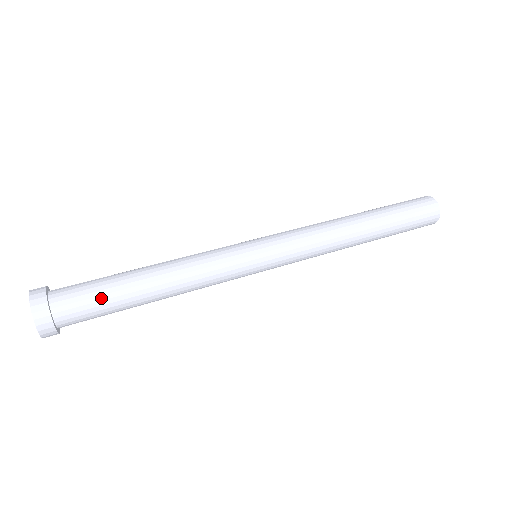
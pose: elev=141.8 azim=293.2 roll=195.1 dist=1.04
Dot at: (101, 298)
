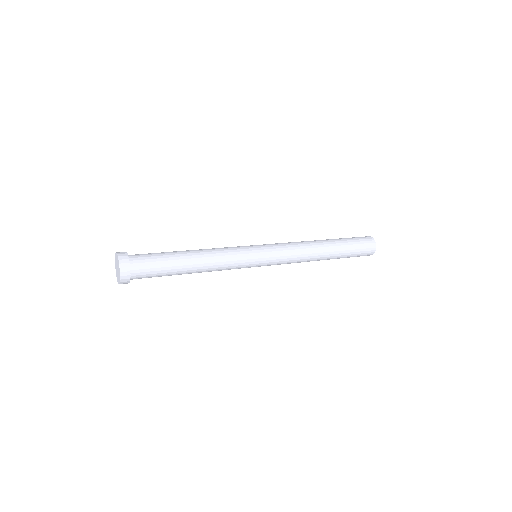
Dot at: (158, 254)
